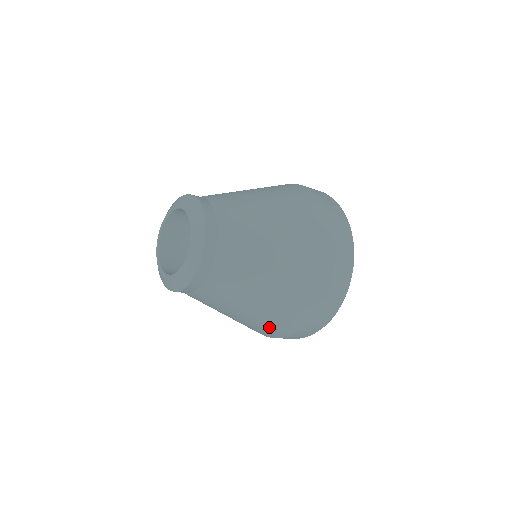
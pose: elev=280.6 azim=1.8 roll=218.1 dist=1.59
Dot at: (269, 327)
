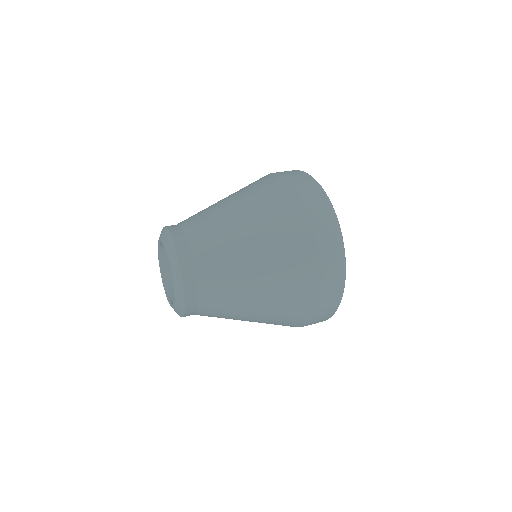
Dot at: occluded
